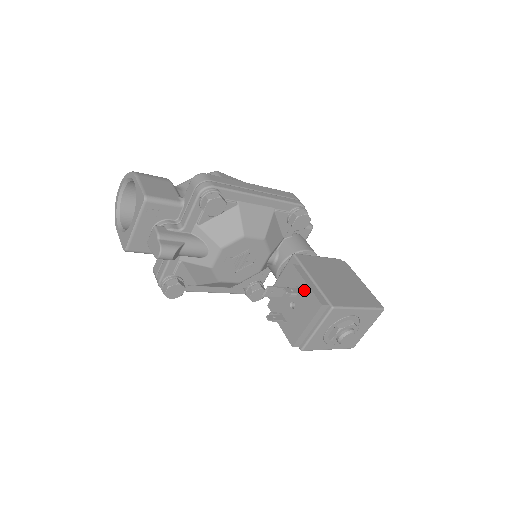
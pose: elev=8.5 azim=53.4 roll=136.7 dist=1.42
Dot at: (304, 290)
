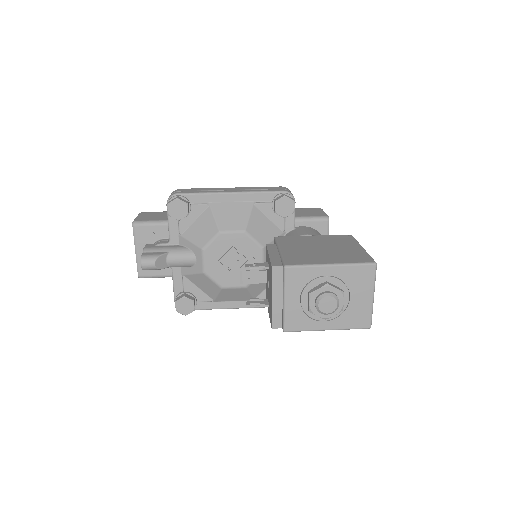
Dot at: (268, 262)
